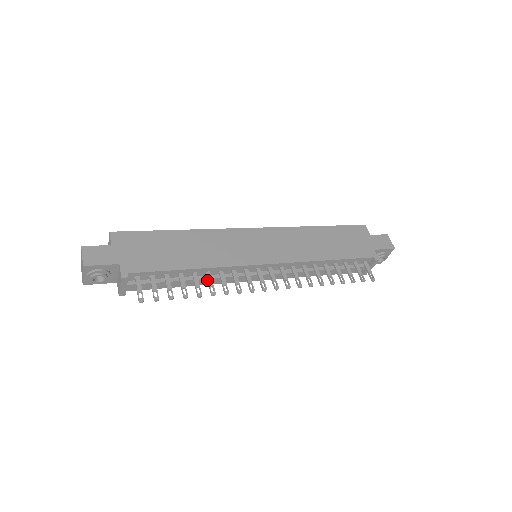
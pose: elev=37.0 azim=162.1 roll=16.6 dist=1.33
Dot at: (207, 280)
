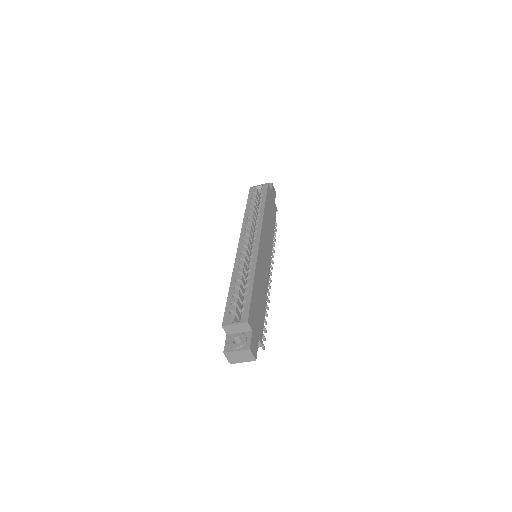
Dot at: occluded
